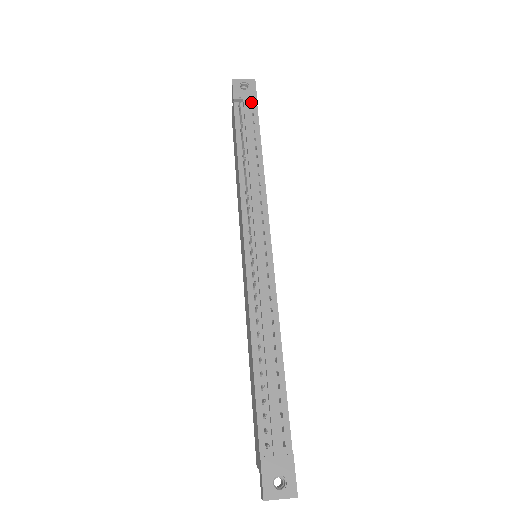
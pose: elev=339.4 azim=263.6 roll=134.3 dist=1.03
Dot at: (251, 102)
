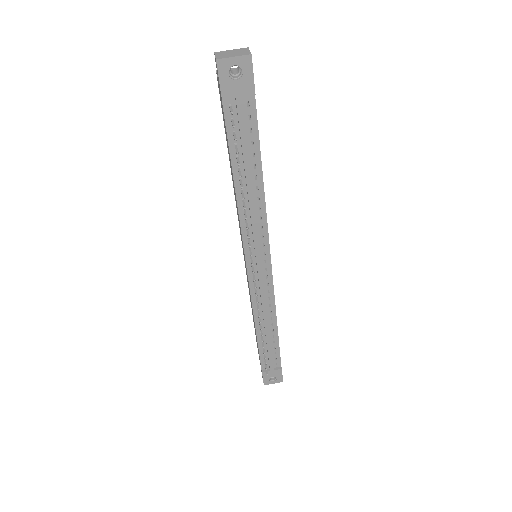
Dot at: (246, 96)
